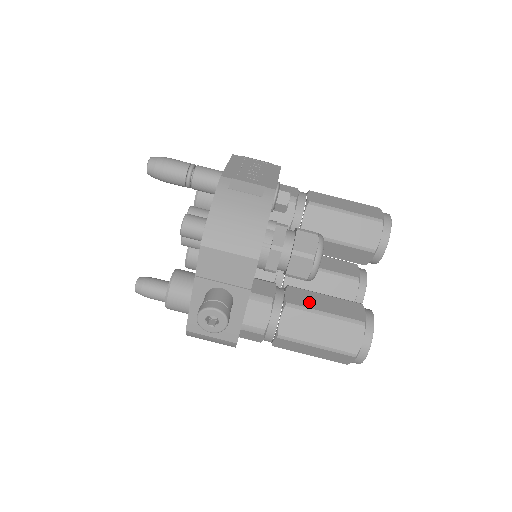
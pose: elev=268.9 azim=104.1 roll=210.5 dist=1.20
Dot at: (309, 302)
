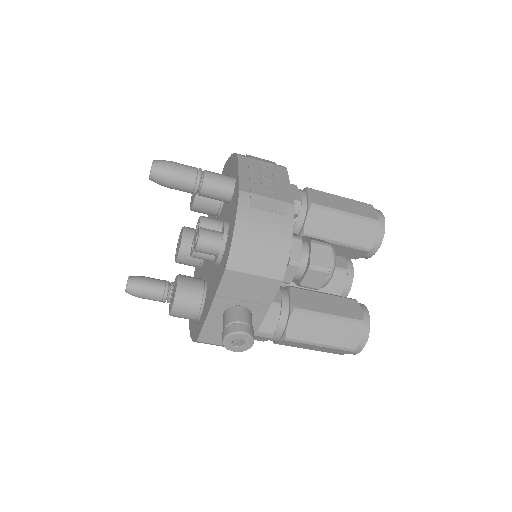
Dot at: (313, 304)
